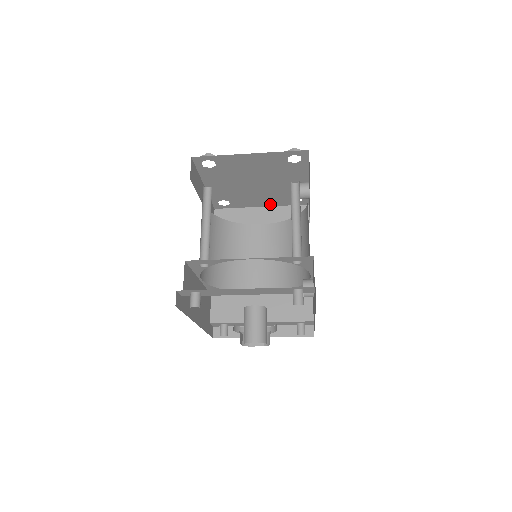
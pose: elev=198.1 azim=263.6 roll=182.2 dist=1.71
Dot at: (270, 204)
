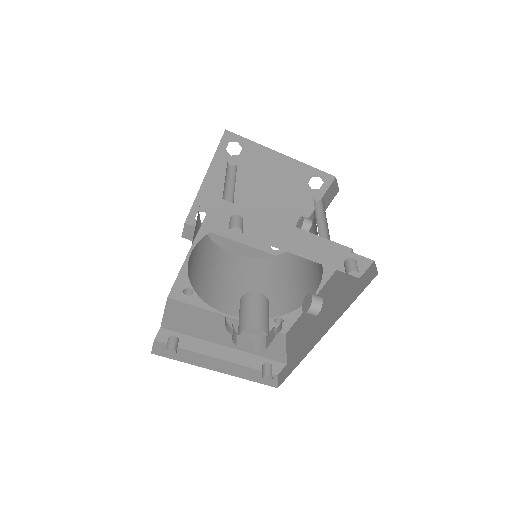
Dot at: (246, 241)
